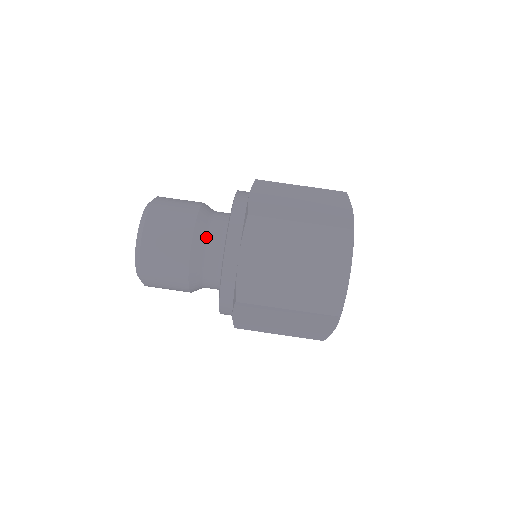
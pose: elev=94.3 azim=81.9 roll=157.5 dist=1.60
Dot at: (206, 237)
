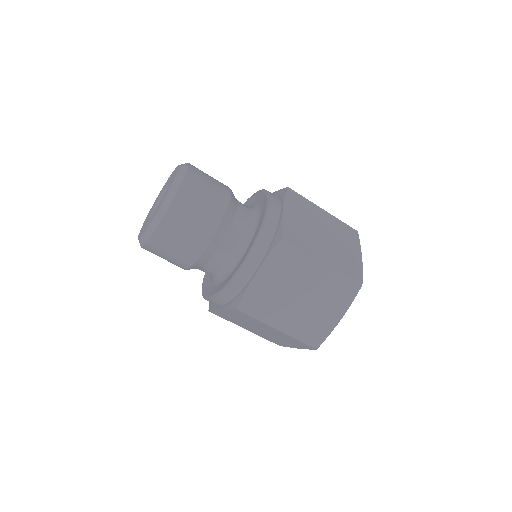
Dot at: (227, 233)
